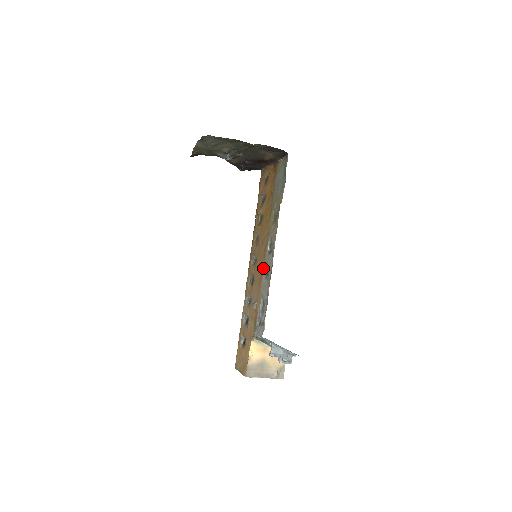
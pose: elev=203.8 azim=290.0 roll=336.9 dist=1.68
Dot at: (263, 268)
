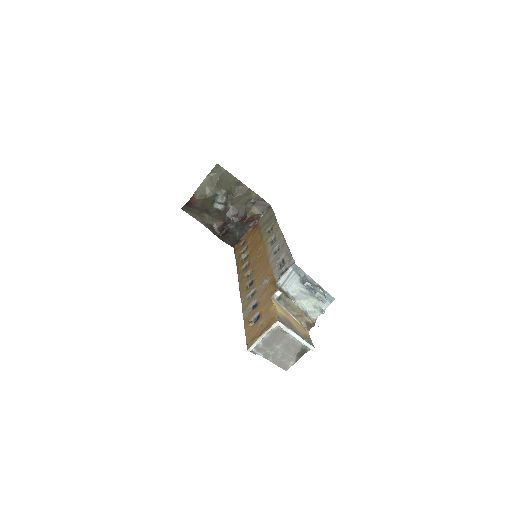
Dot at: (267, 257)
